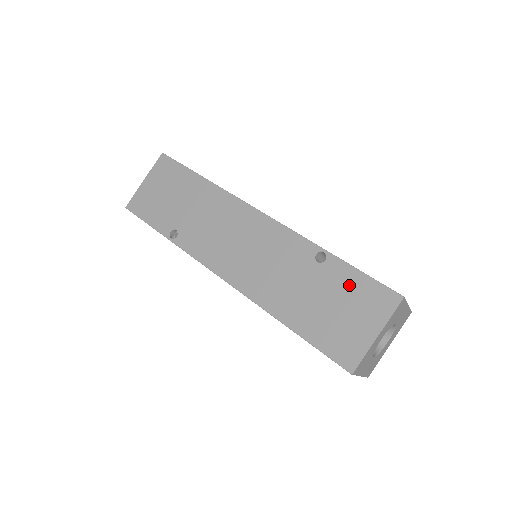
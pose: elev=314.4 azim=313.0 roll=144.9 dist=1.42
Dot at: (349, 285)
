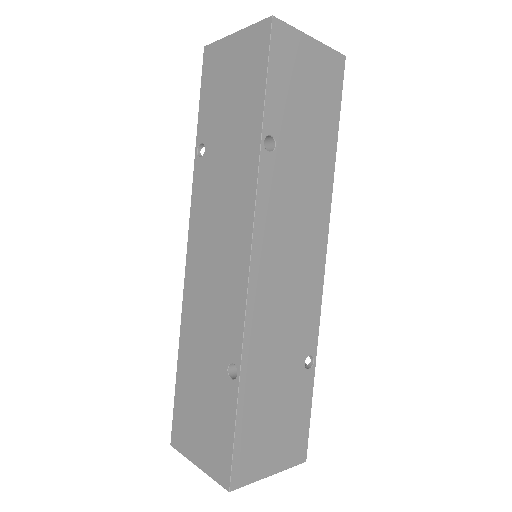
Dot at: (220, 420)
